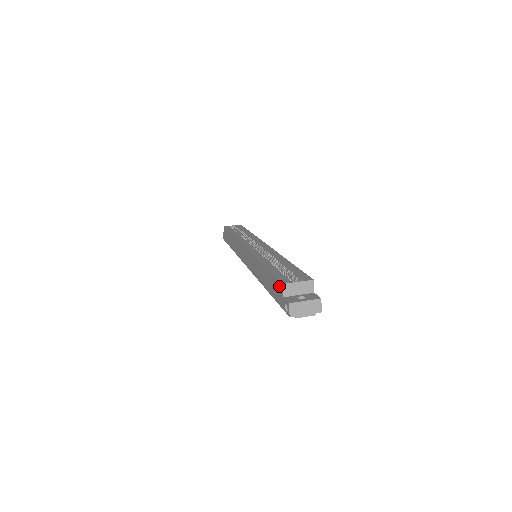
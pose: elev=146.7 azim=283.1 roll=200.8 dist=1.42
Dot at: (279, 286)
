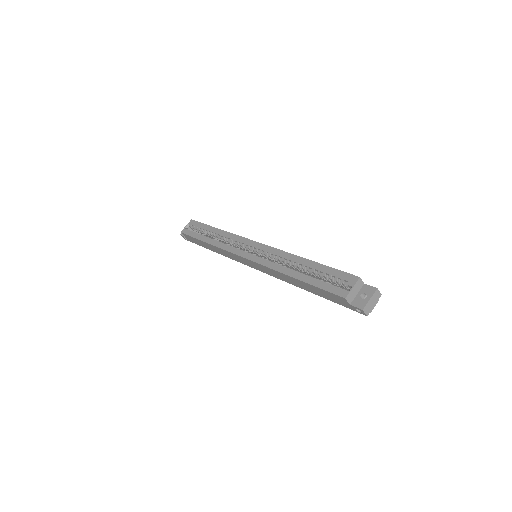
Dot at: (339, 298)
